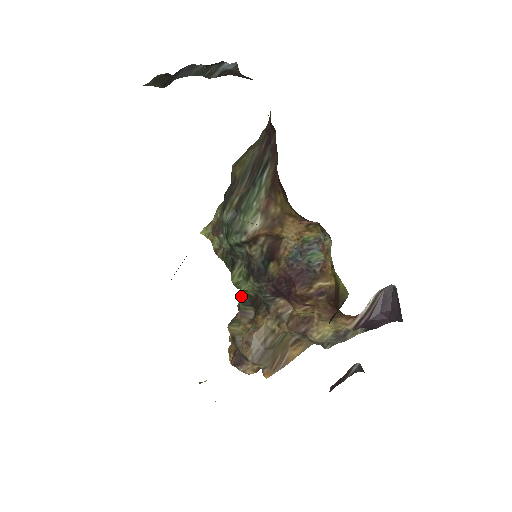
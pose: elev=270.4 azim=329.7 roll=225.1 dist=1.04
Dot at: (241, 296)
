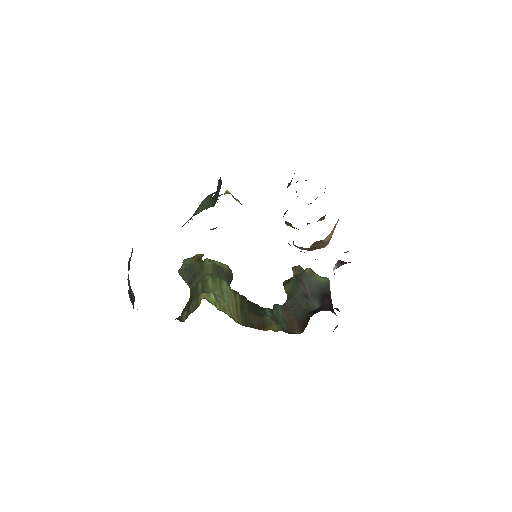
Dot at: occluded
